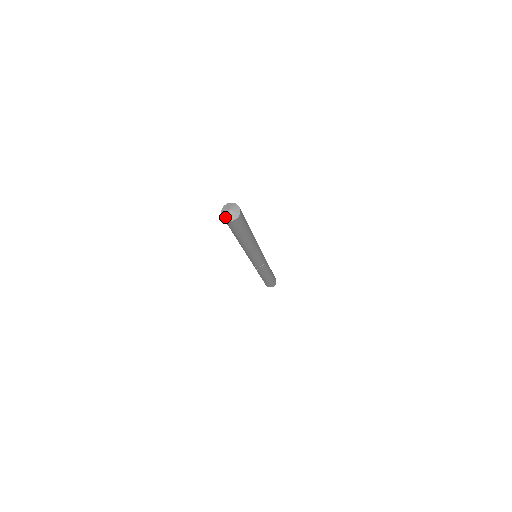
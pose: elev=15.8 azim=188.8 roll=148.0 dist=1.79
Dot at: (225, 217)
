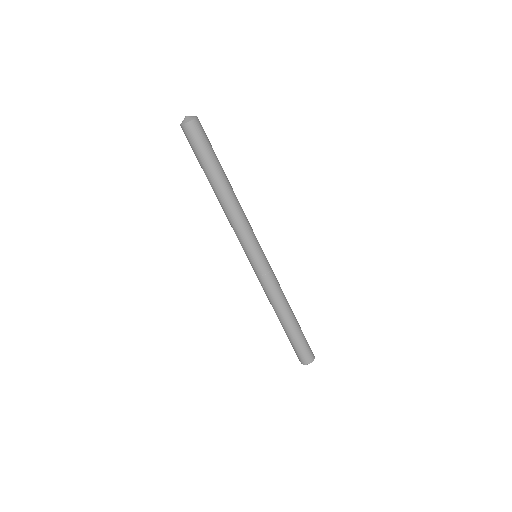
Dot at: (181, 123)
